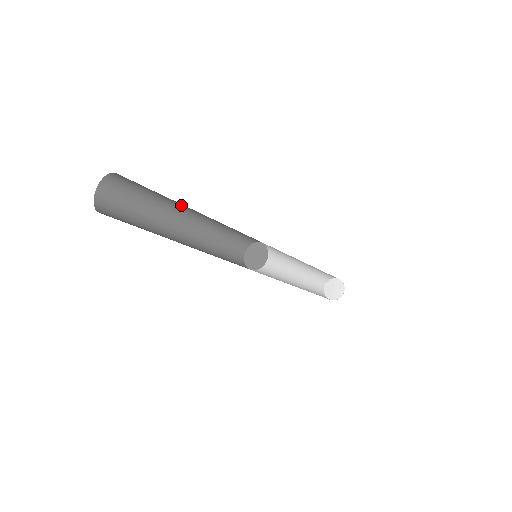
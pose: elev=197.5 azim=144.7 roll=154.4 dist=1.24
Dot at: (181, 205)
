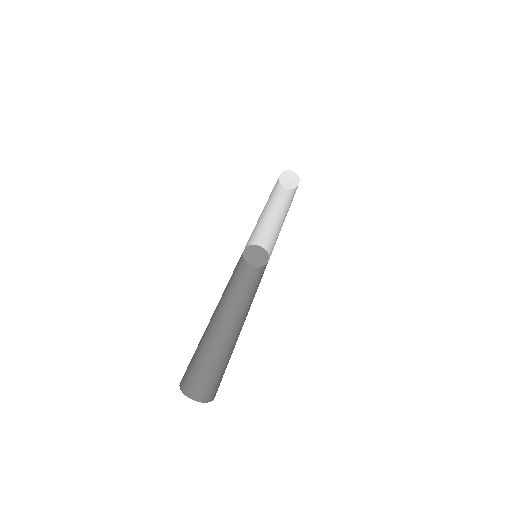
Dot at: occluded
